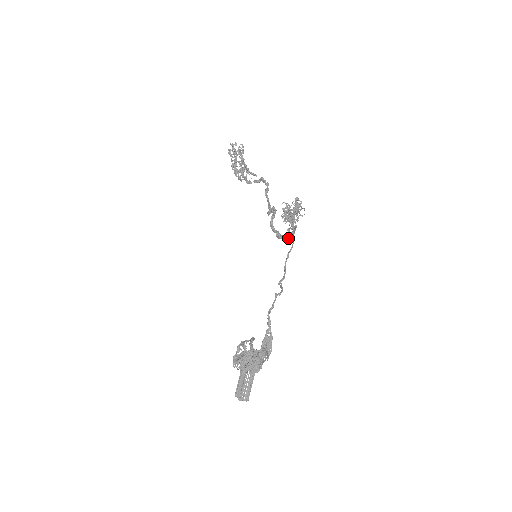
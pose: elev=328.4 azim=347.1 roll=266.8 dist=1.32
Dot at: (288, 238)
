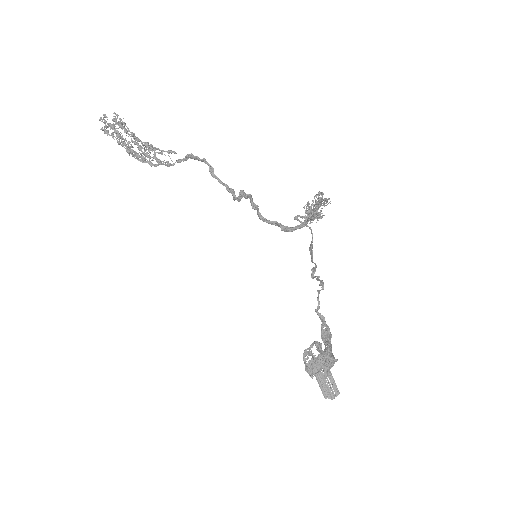
Dot at: occluded
